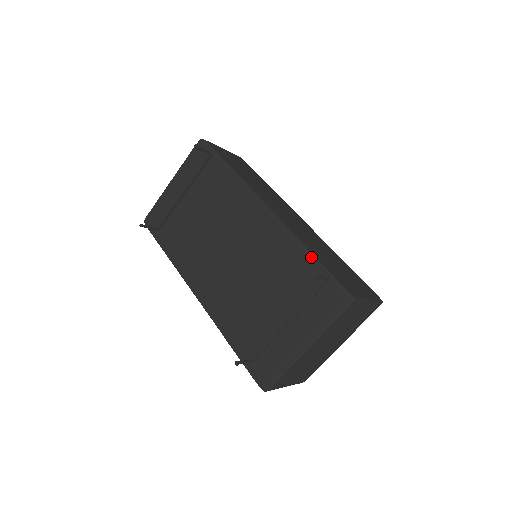
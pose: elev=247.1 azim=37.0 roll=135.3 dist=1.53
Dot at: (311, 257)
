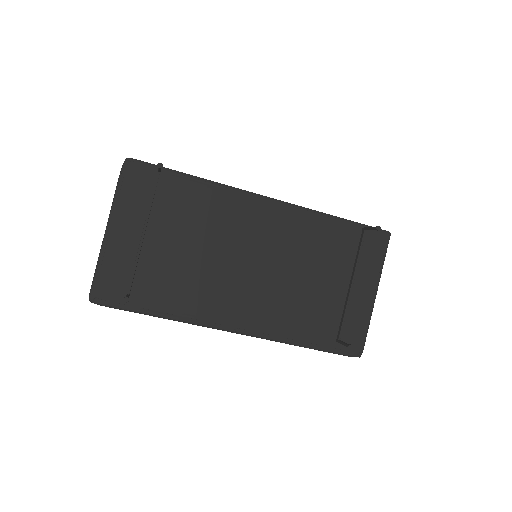
Dot at: (339, 220)
